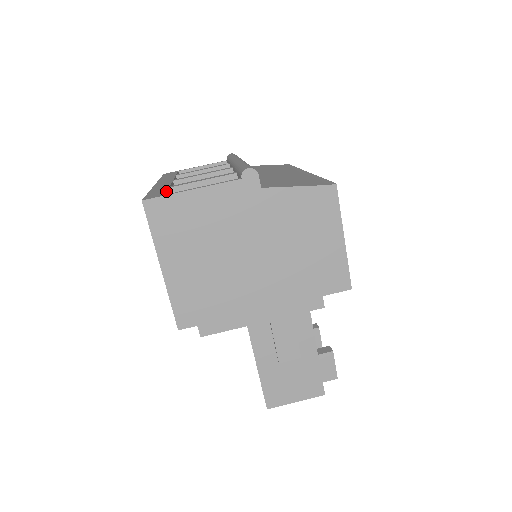
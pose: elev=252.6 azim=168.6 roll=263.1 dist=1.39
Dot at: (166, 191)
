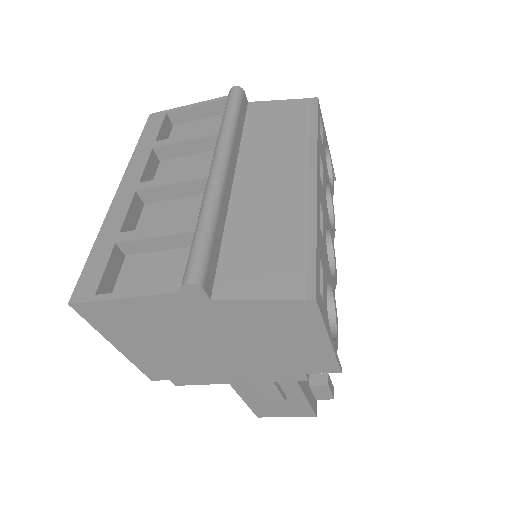
Dot at: (103, 271)
